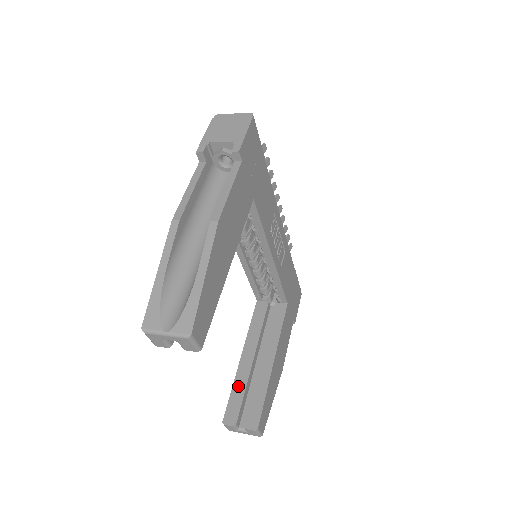
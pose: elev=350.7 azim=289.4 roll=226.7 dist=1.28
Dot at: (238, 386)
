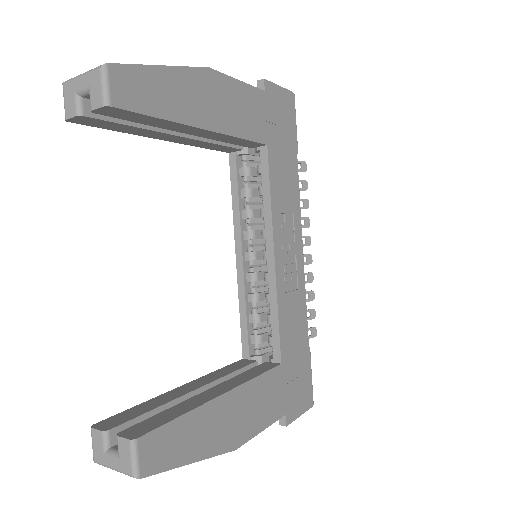
Dot at: (151, 403)
